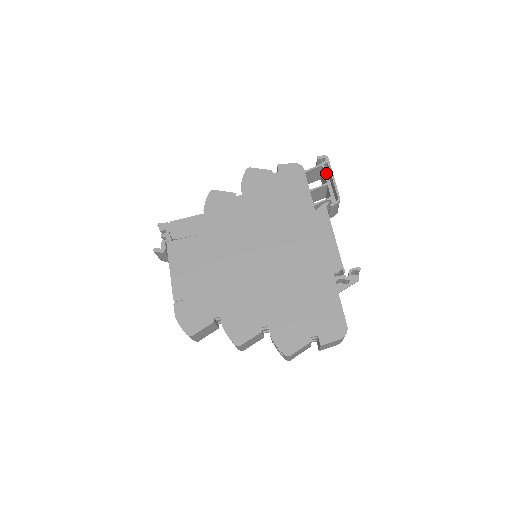
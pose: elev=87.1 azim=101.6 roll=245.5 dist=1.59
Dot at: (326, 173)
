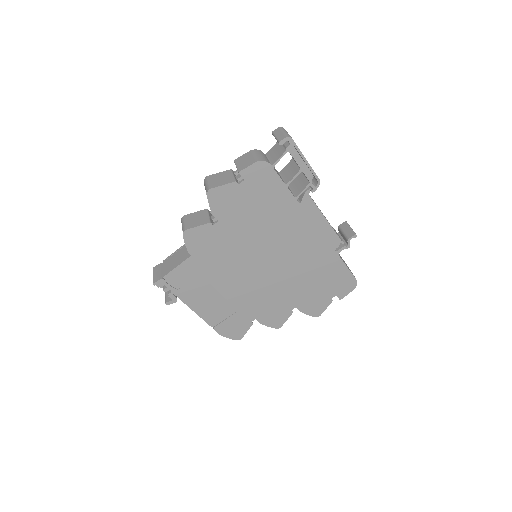
Dot at: (296, 159)
